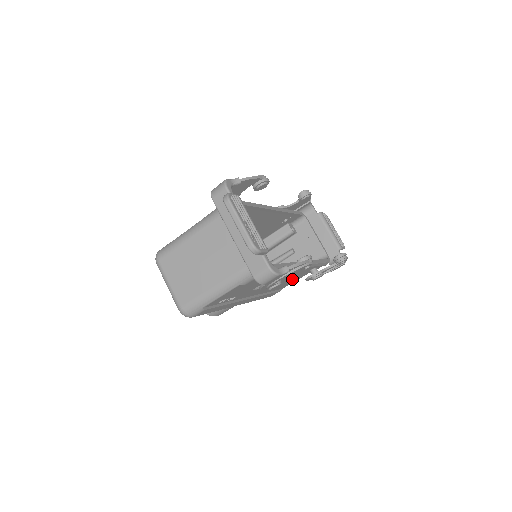
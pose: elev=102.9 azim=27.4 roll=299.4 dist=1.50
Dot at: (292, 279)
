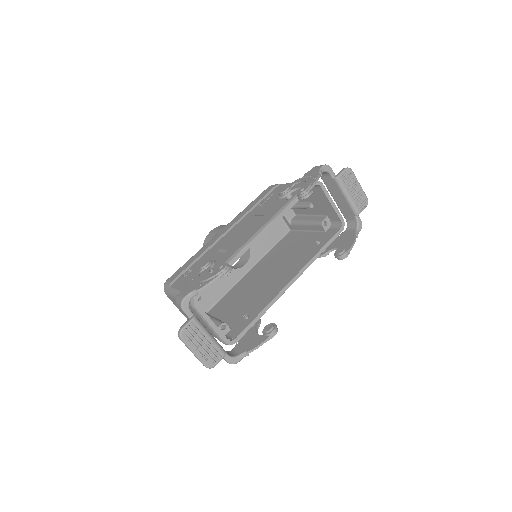
Dot at: occluded
